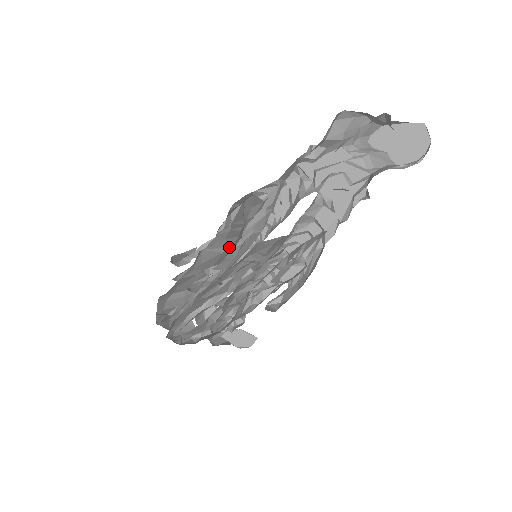
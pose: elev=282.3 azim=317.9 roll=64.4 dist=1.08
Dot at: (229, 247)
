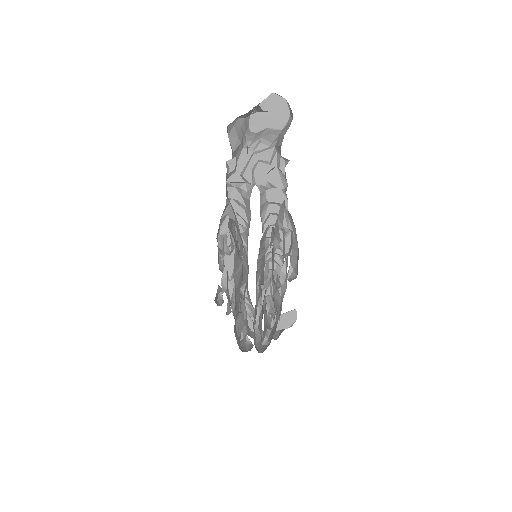
Dot at: (242, 263)
